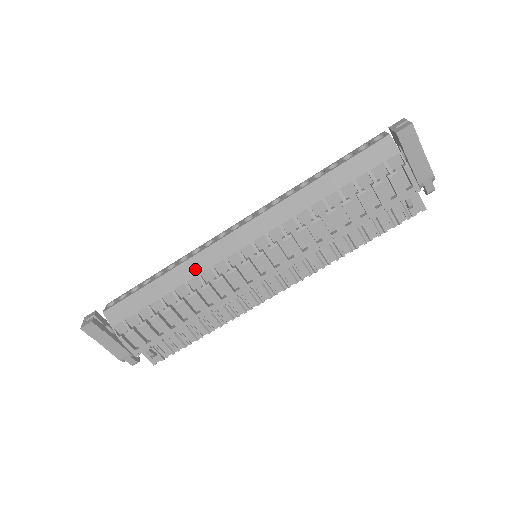
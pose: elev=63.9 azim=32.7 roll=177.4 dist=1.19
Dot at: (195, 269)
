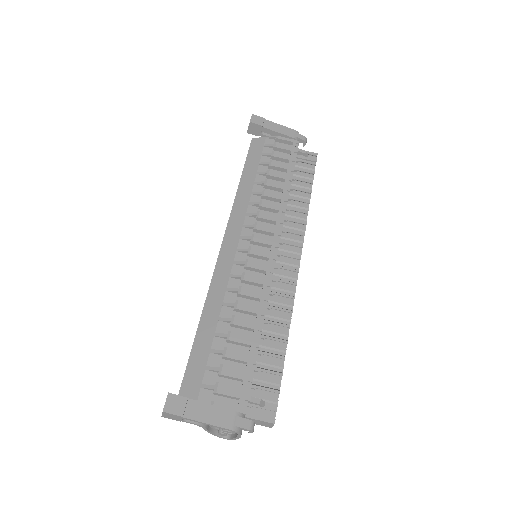
Dot at: (220, 289)
